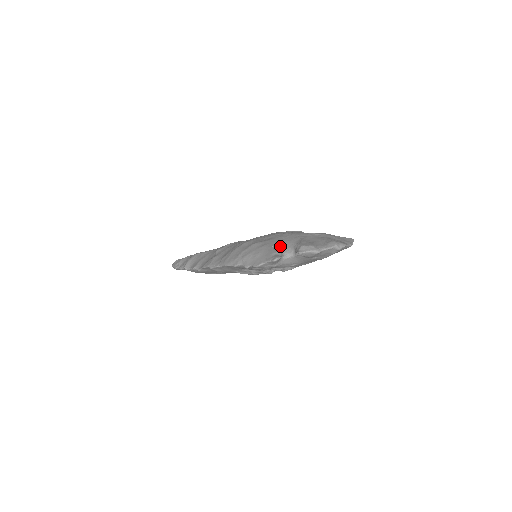
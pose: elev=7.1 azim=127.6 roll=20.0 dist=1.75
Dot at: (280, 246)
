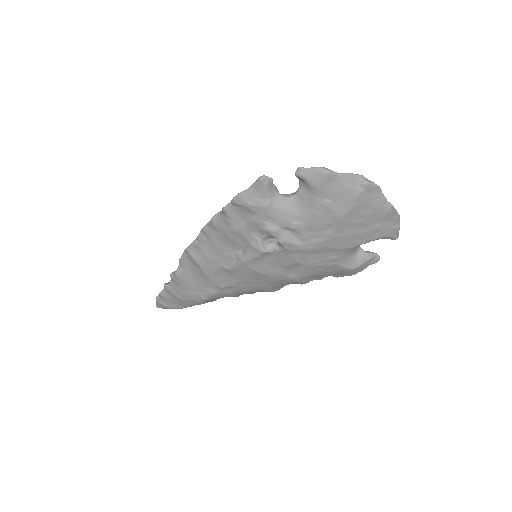
Dot at: occluded
